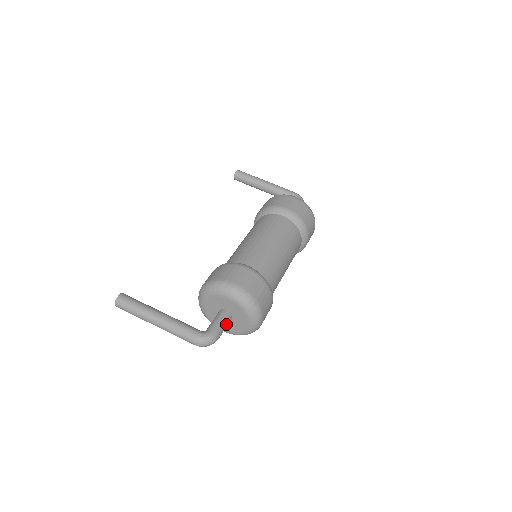
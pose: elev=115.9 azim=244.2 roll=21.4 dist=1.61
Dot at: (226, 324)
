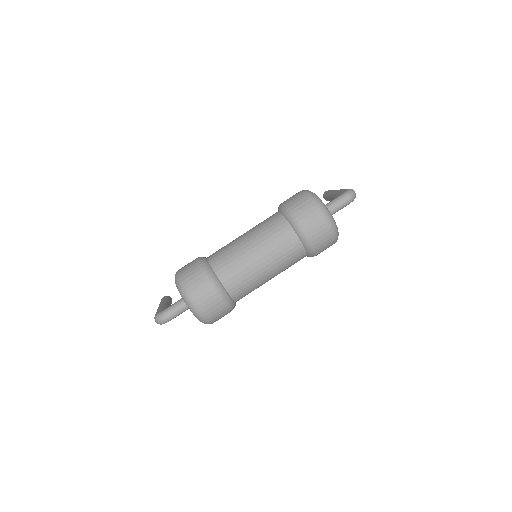
Dot at: (178, 307)
